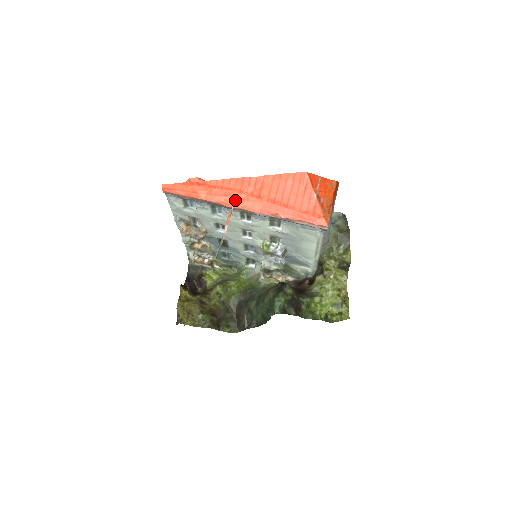
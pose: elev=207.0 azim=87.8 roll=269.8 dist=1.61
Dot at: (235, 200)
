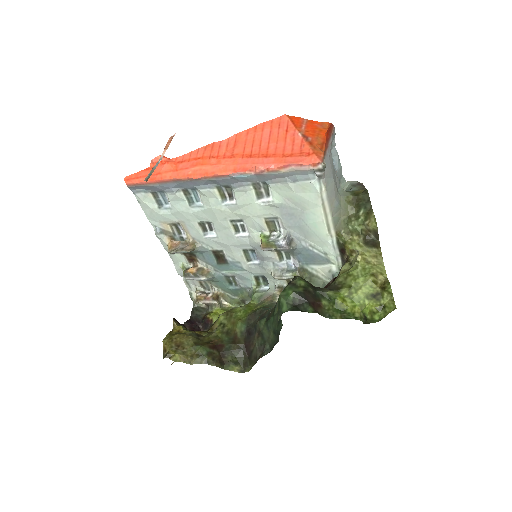
Dot at: (204, 168)
